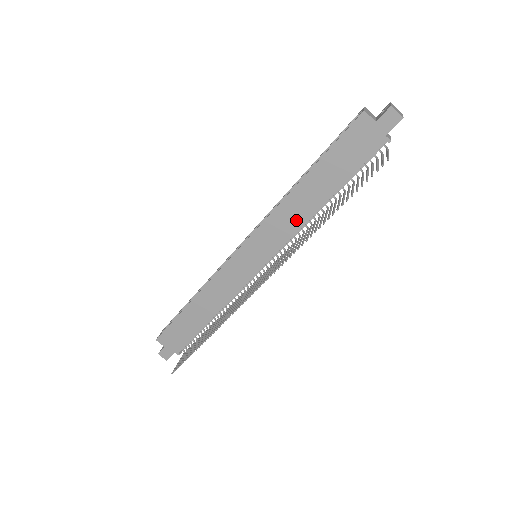
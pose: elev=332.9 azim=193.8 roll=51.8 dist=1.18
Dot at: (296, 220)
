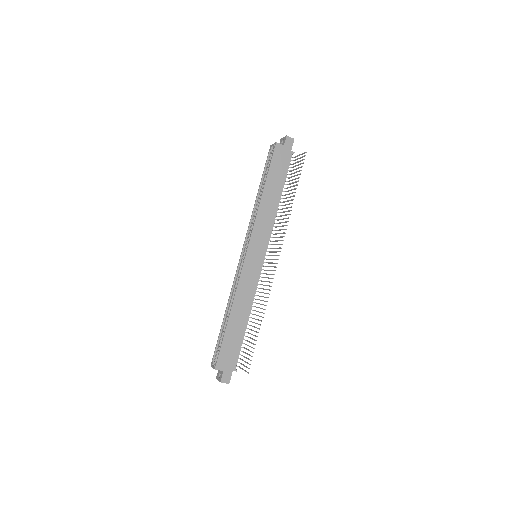
Dot at: (270, 217)
